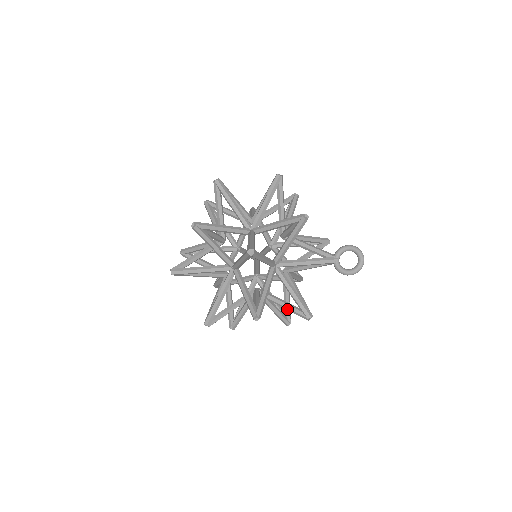
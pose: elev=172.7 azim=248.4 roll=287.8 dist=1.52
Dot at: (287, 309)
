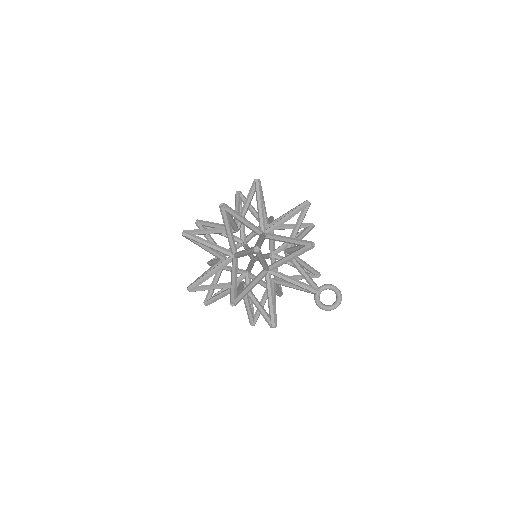
Dot at: (259, 311)
